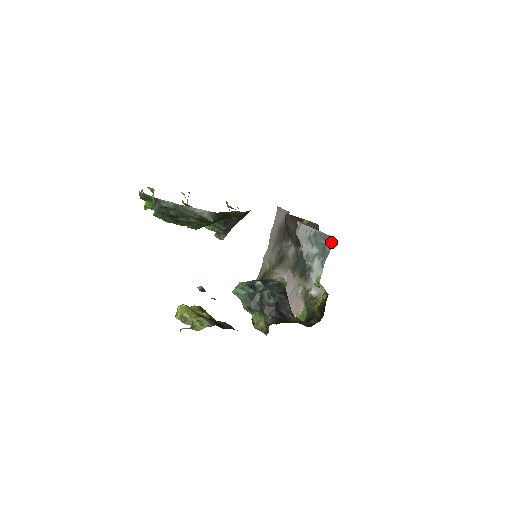
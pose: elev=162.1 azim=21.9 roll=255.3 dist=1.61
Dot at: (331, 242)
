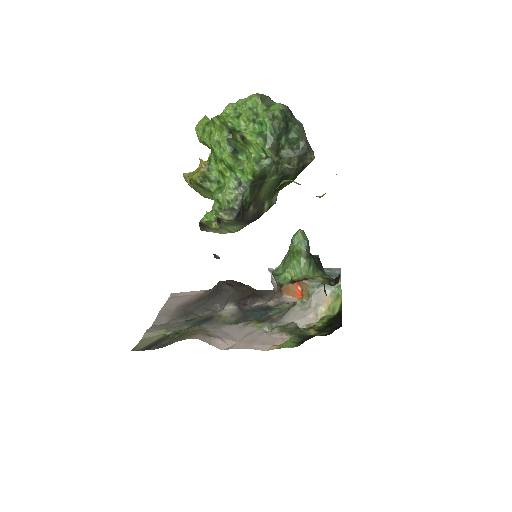
Dot at: (340, 269)
